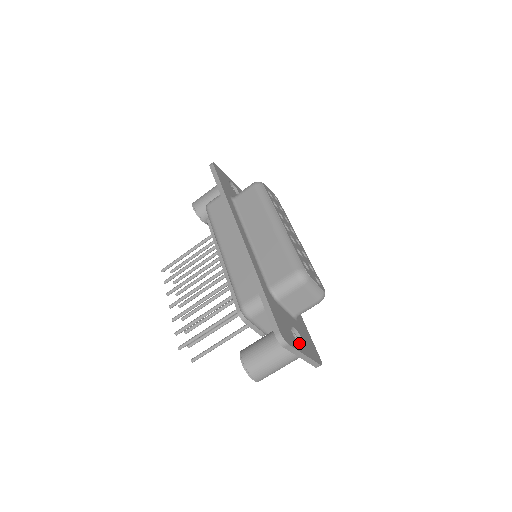
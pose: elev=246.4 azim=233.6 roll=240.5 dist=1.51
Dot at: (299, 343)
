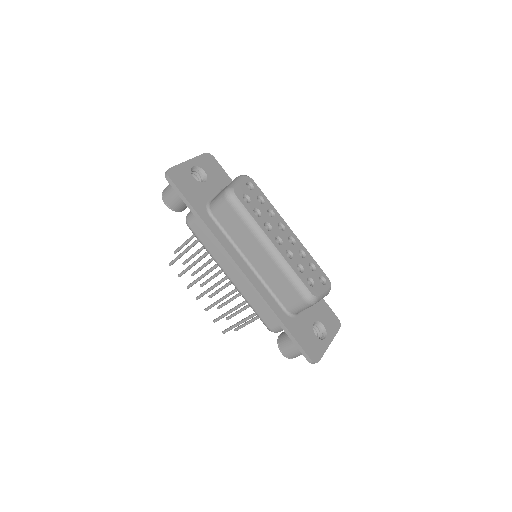
Dot at: (321, 330)
